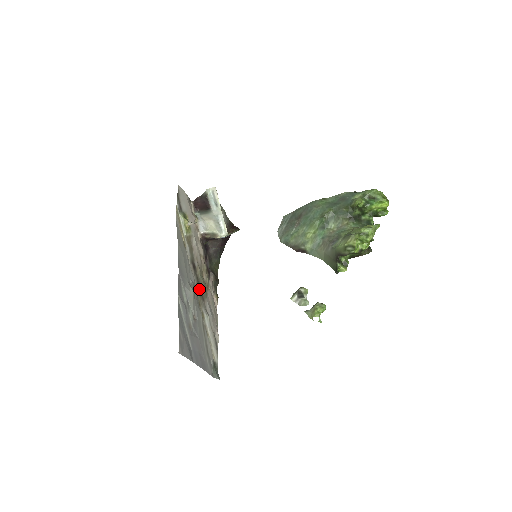
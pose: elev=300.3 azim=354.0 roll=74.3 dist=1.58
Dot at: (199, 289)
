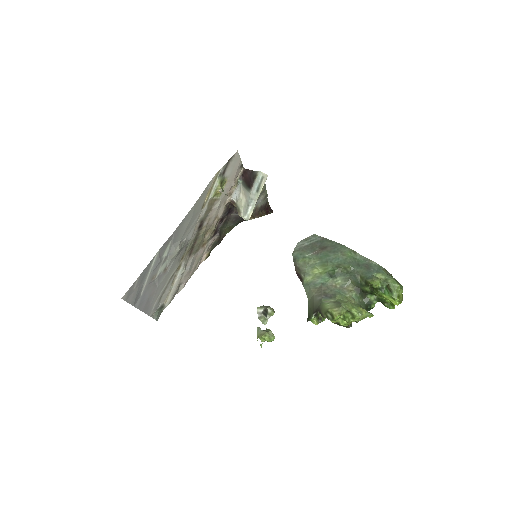
Dot at: (192, 245)
